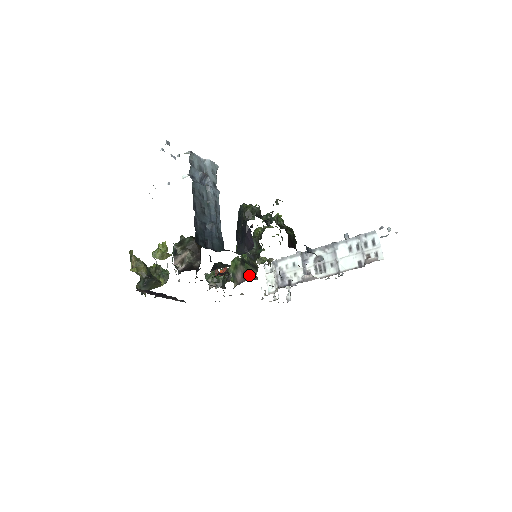
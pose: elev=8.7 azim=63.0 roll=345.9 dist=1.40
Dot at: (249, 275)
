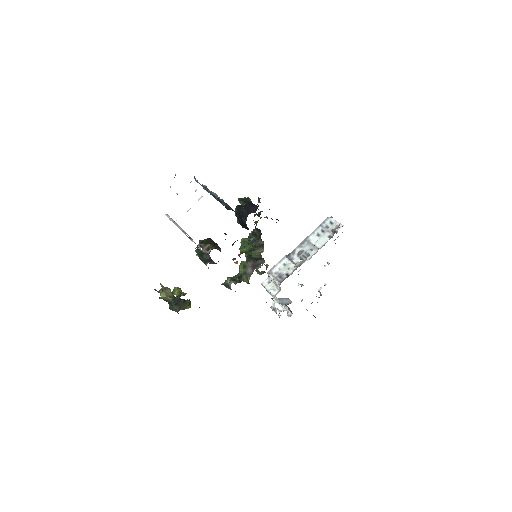
Dot at: (257, 264)
